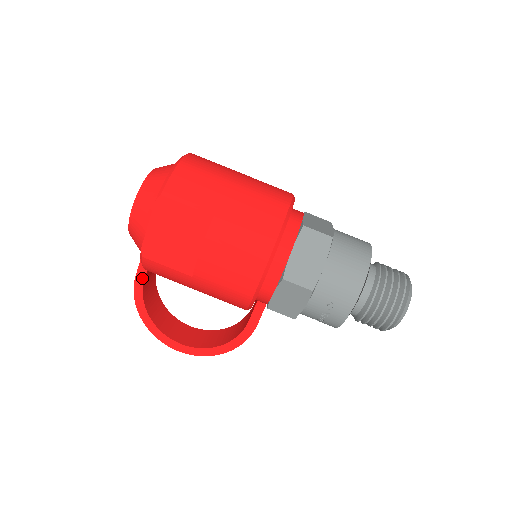
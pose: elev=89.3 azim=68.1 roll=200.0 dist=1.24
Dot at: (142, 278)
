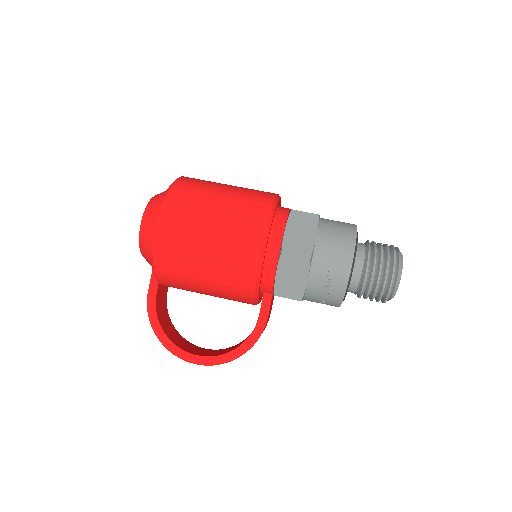
Dot at: (154, 292)
